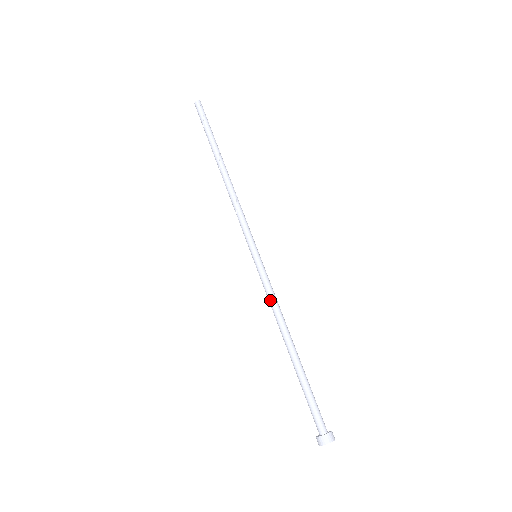
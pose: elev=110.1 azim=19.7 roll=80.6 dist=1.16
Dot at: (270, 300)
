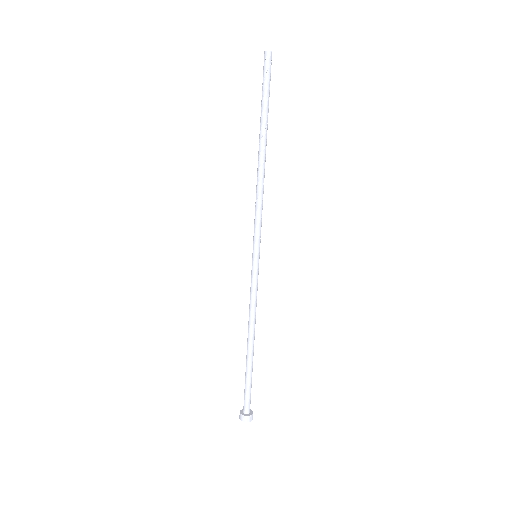
Dot at: occluded
